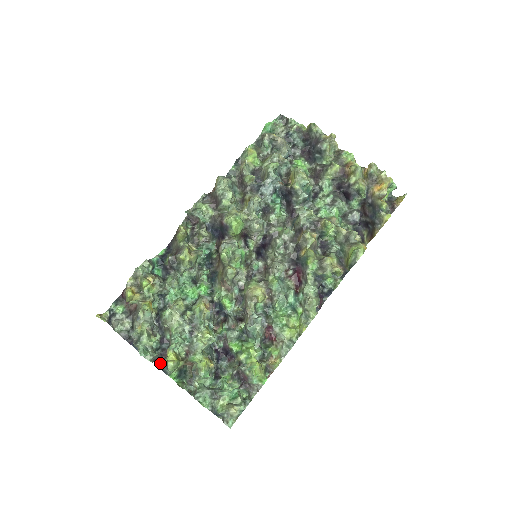
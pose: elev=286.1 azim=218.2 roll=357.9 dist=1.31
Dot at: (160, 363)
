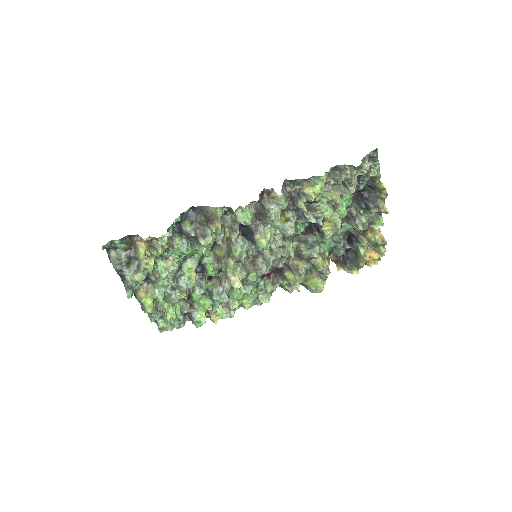
Dot at: occluded
